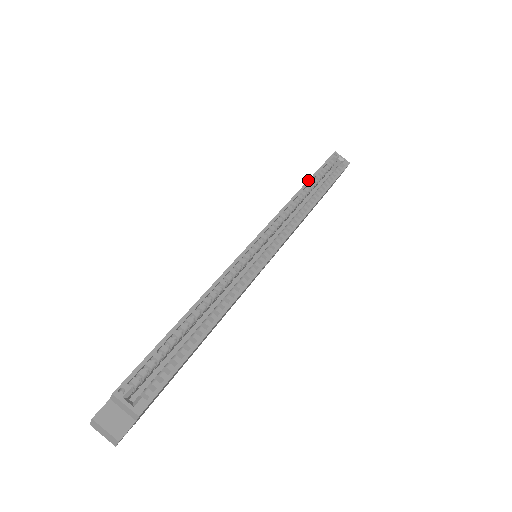
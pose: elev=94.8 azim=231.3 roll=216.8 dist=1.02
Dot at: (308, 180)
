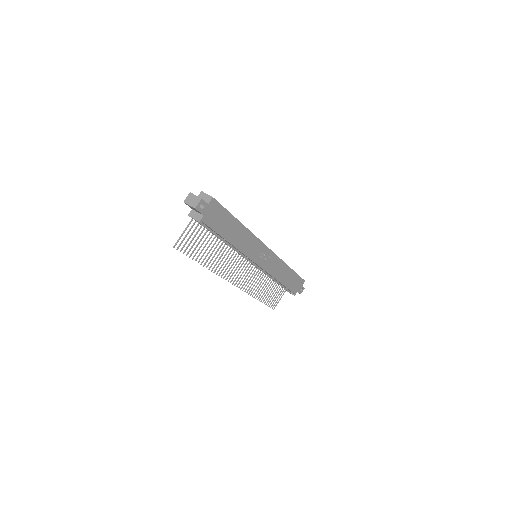
Dot at: occluded
